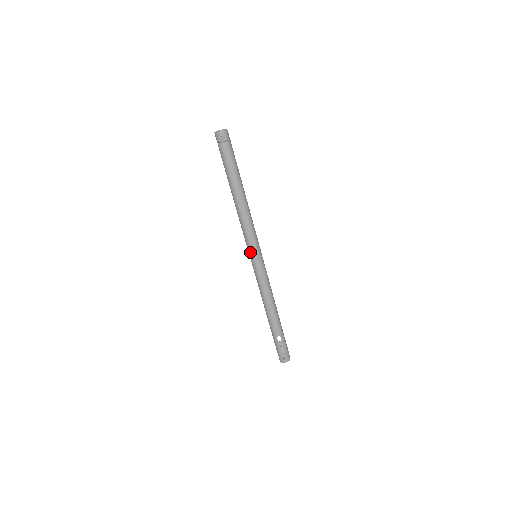
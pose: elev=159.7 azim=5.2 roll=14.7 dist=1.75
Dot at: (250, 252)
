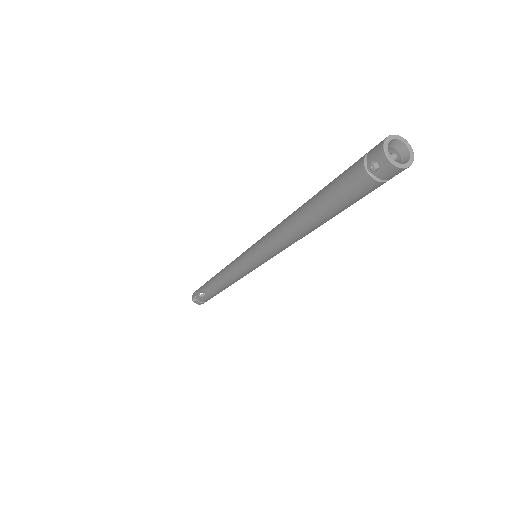
Dot at: (251, 248)
